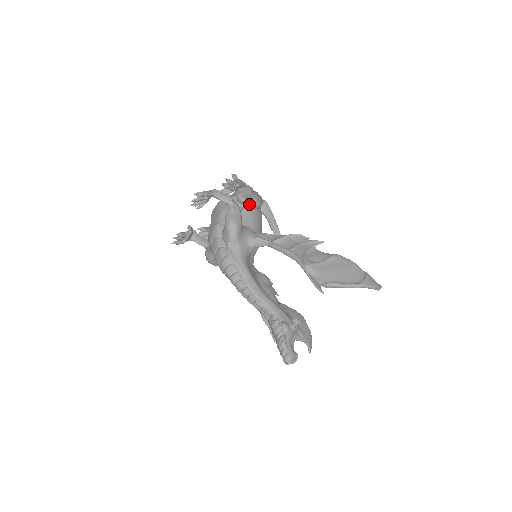
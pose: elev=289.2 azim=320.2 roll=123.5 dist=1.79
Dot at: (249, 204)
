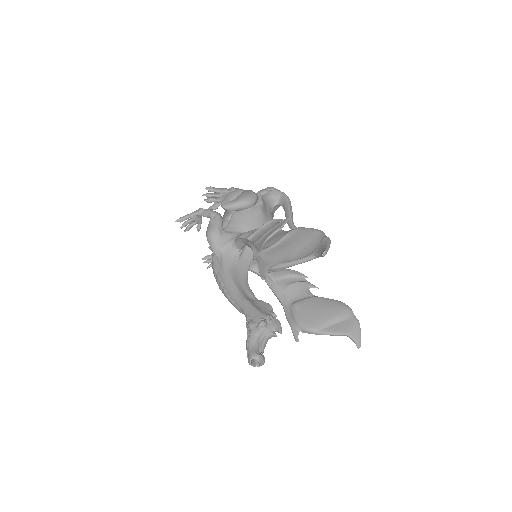
Dot at: (232, 208)
